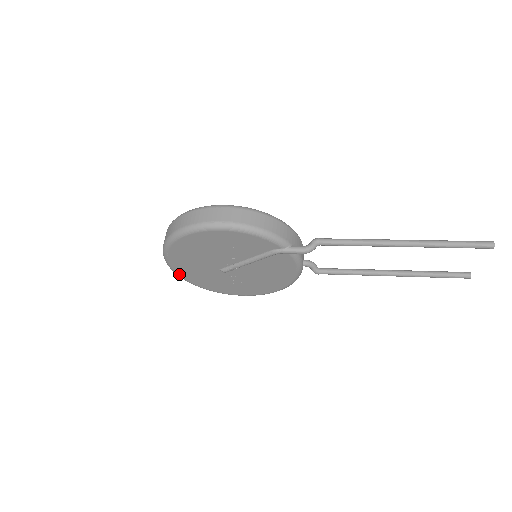
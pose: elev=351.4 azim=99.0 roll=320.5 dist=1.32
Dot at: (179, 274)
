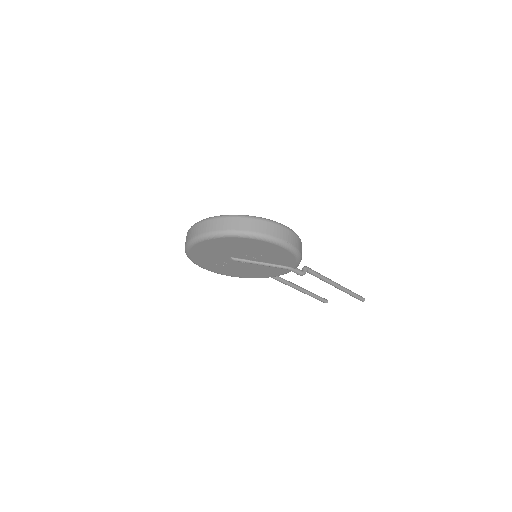
Dot at: (195, 246)
